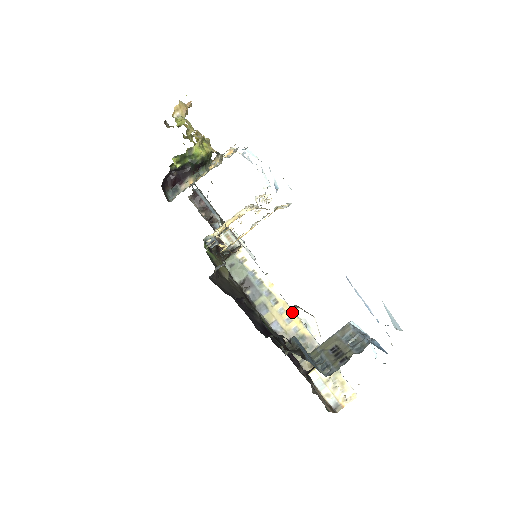
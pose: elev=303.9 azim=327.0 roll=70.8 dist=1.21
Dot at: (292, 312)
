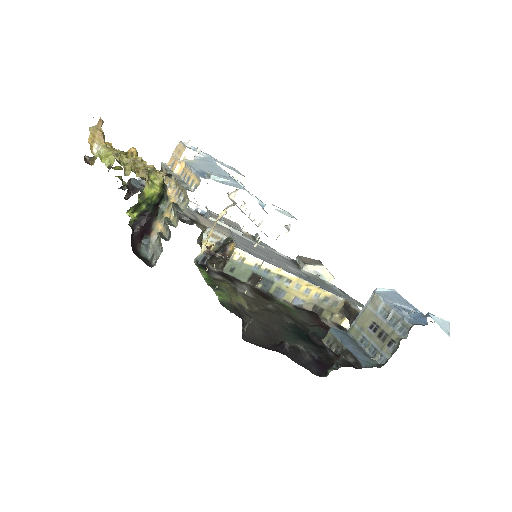
Dot at: (308, 284)
